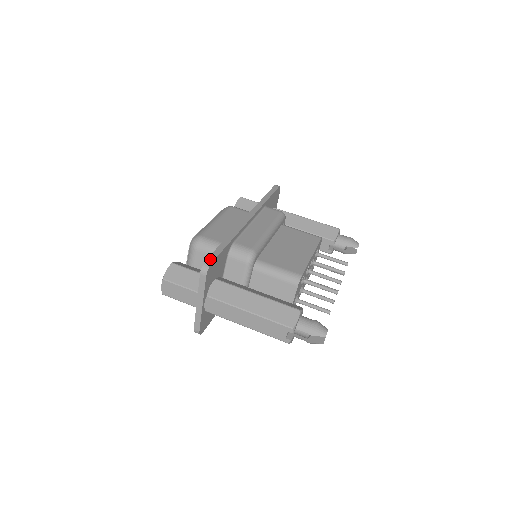
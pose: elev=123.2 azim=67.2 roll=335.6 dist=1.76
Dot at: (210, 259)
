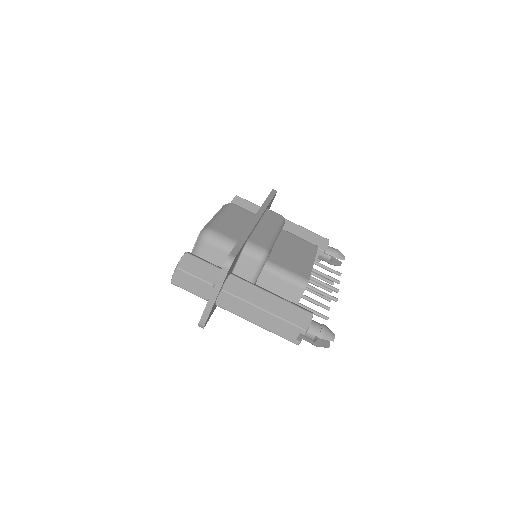
Dot at: (233, 253)
